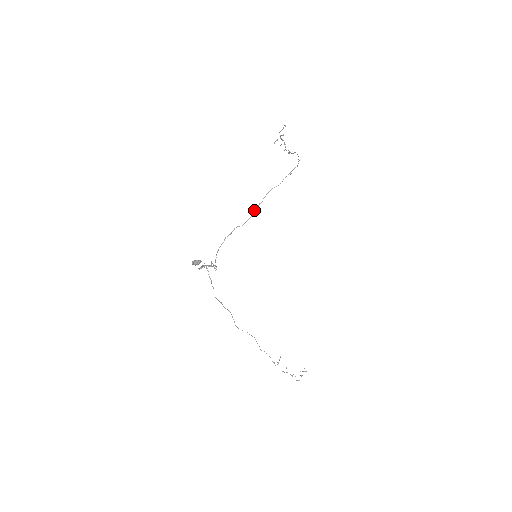
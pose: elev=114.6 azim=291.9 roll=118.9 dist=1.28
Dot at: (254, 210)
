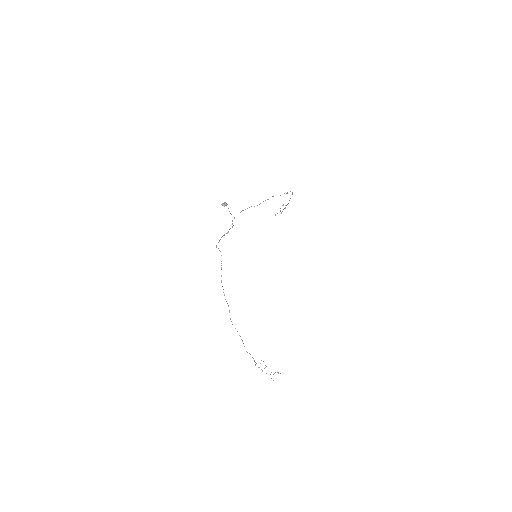
Dot at: occluded
